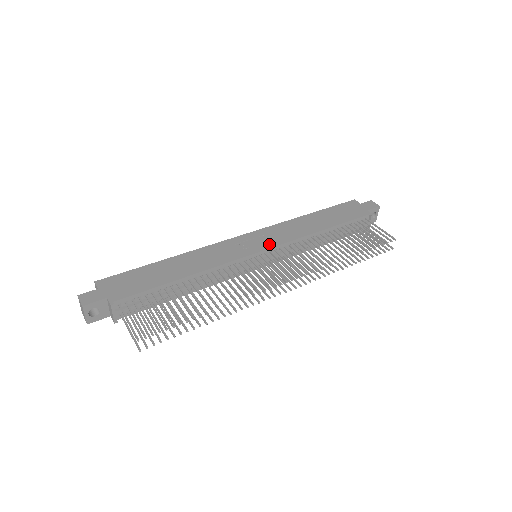
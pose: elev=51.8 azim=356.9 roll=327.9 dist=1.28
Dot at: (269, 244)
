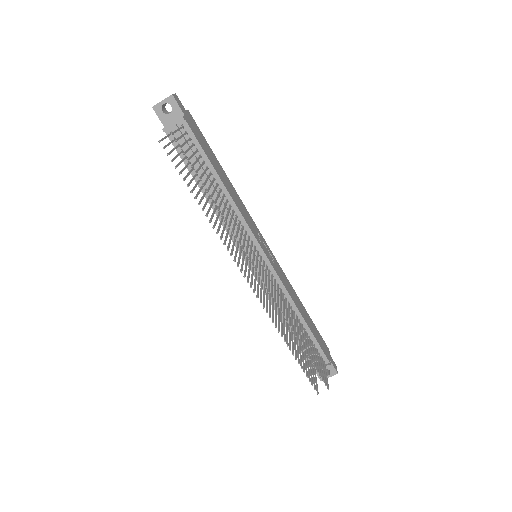
Dot at: (272, 263)
